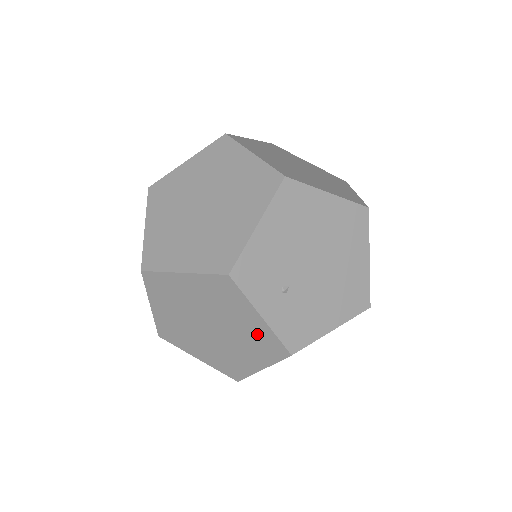
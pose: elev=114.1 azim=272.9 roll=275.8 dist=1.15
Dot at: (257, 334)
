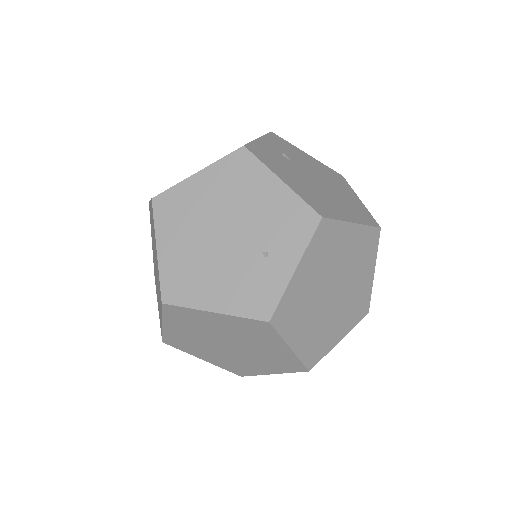
Dot at: occluded
